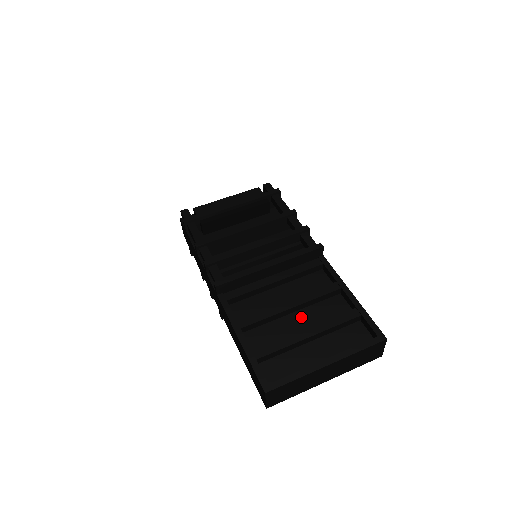
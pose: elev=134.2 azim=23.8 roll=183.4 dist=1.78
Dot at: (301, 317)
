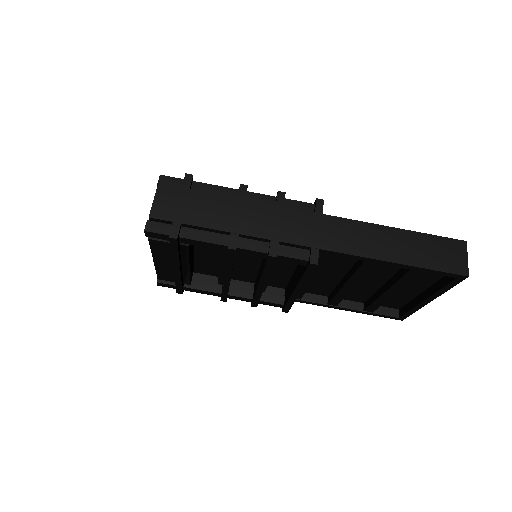
Dot at: (366, 278)
